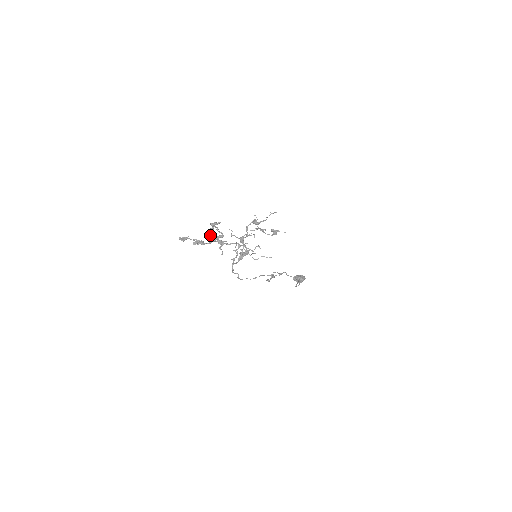
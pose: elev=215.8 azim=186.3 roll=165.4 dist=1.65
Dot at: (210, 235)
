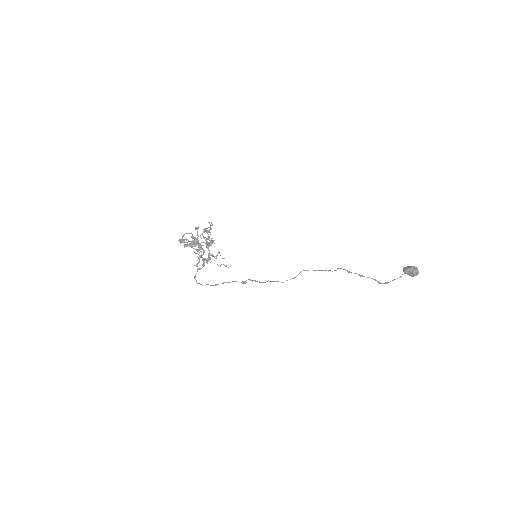
Dot at: occluded
